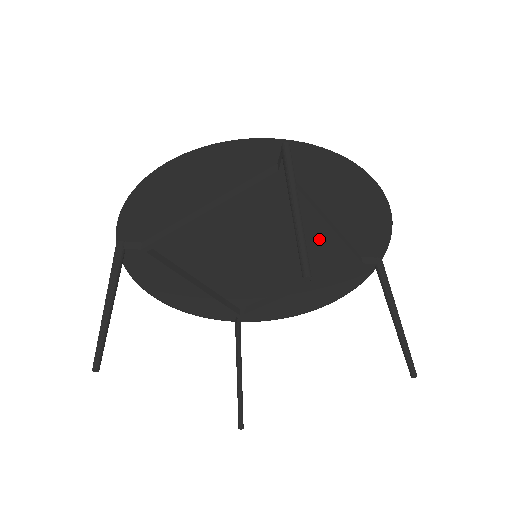
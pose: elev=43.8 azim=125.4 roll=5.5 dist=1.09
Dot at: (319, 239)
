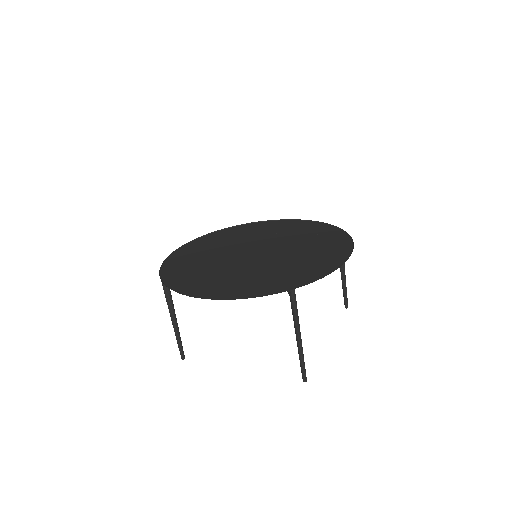
Dot at: (301, 246)
